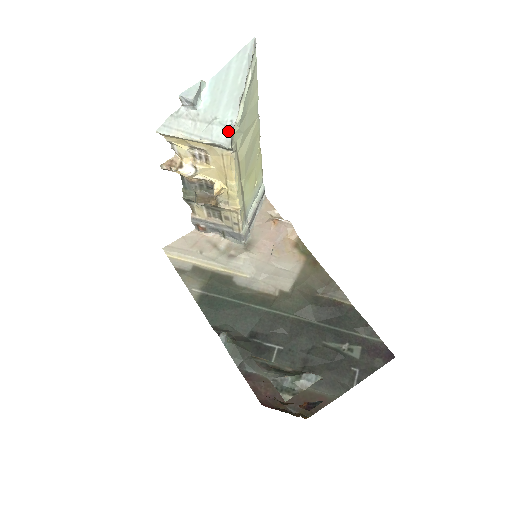
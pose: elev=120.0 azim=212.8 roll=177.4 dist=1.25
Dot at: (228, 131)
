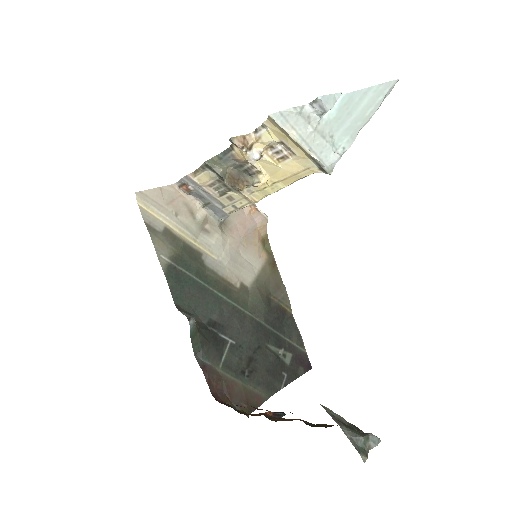
Dot at: (338, 157)
